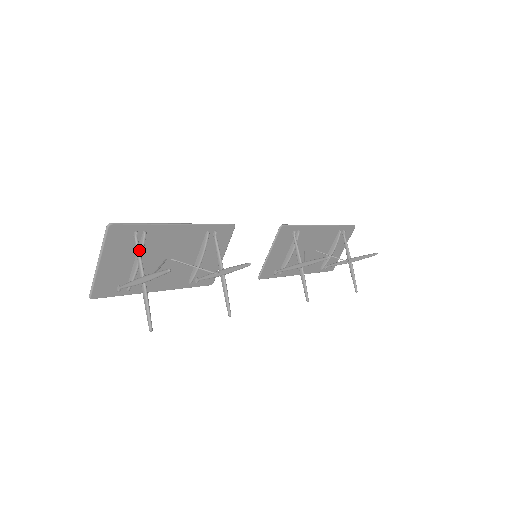
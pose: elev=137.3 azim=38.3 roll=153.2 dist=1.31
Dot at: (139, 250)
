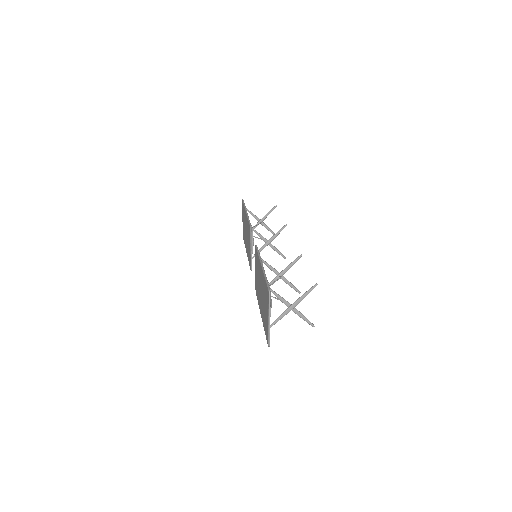
Dot at: (277, 294)
